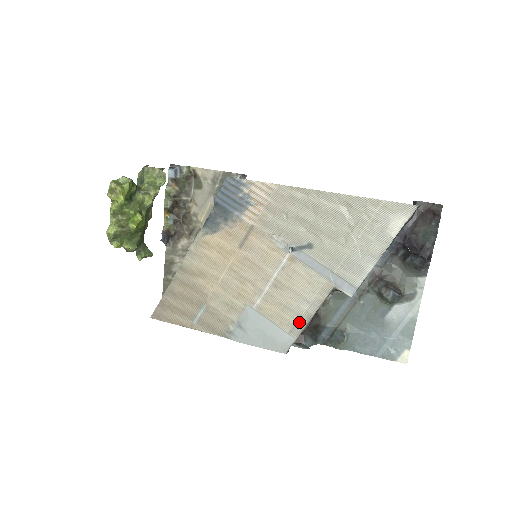
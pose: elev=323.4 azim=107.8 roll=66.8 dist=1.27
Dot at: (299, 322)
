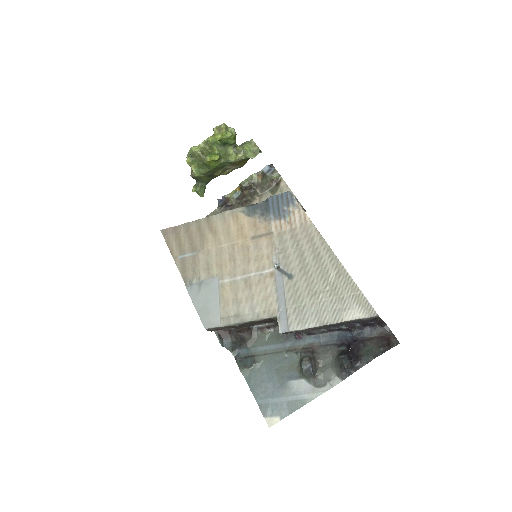
Dot at: (234, 317)
